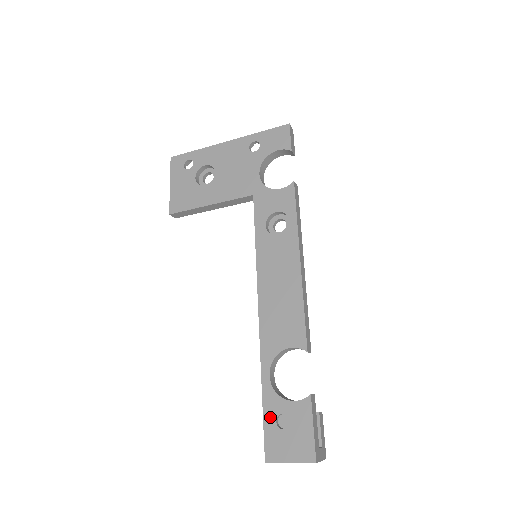
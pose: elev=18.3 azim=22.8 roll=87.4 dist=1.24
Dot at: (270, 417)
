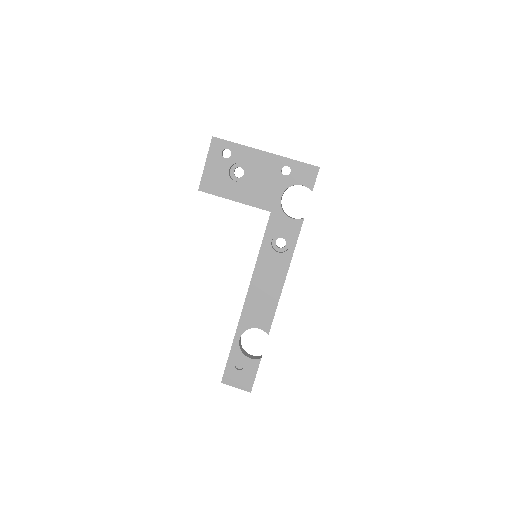
Dot at: (232, 361)
